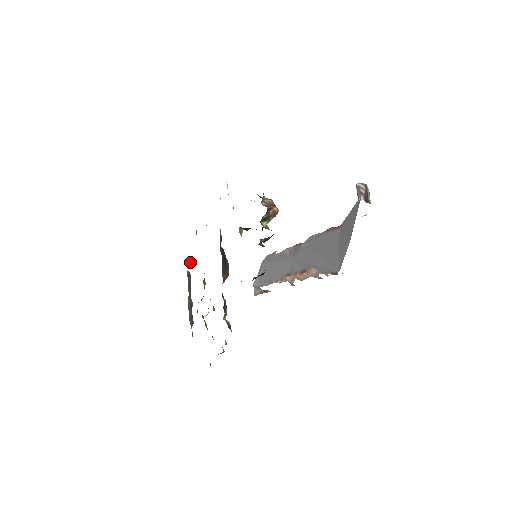
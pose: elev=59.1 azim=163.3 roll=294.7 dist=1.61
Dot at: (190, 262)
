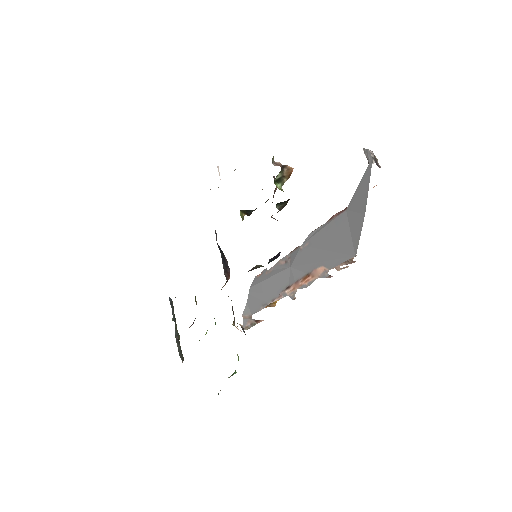
Dot at: occluded
